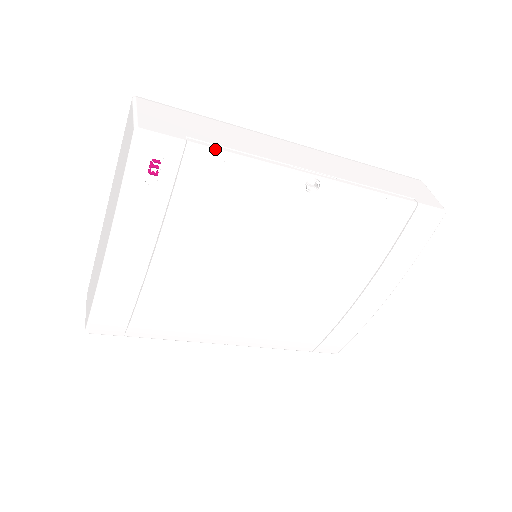
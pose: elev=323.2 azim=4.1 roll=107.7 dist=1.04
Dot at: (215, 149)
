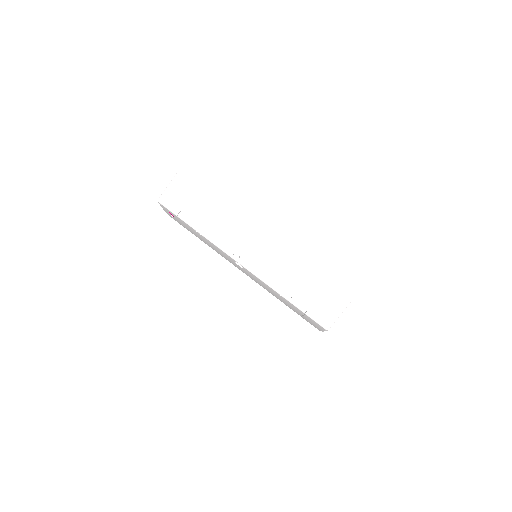
Dot at: (190, 225)
